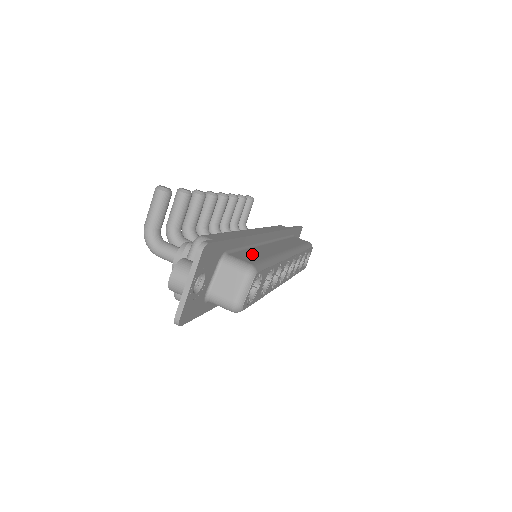
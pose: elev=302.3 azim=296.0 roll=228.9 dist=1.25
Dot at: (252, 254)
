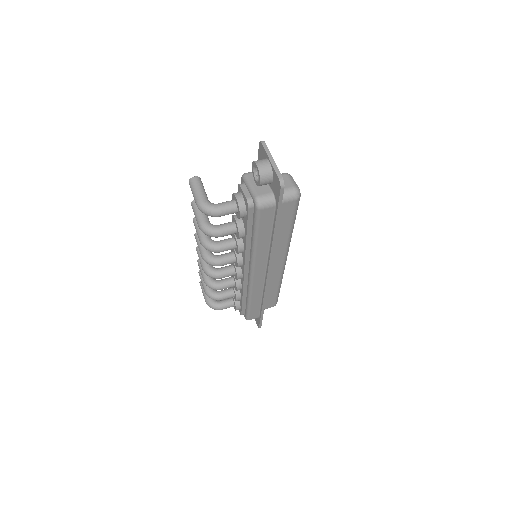
Dot at: occluded
